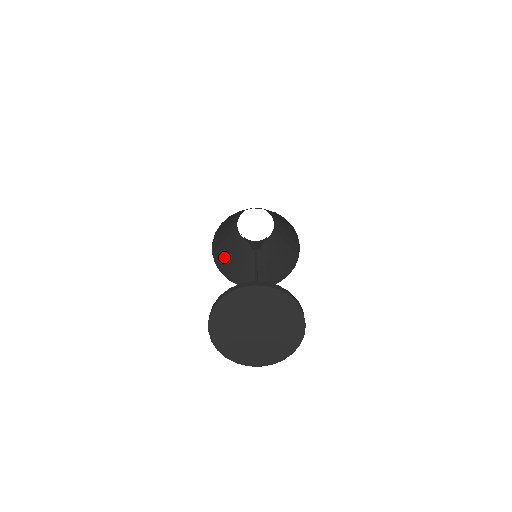
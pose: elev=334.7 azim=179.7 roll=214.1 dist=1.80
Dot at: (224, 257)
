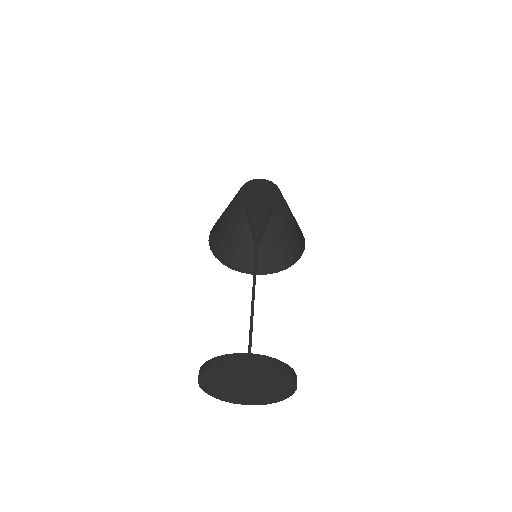
Dot at: (218, 222)
